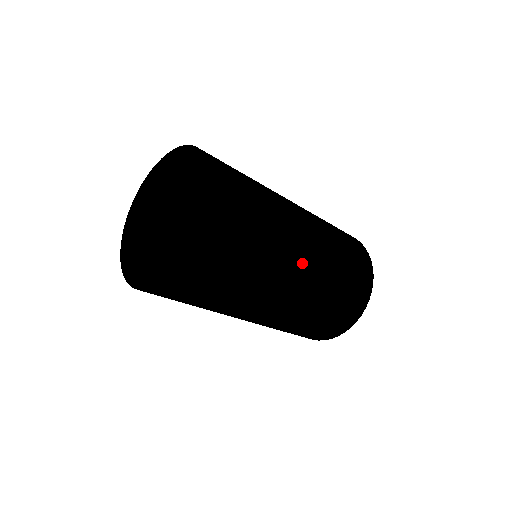
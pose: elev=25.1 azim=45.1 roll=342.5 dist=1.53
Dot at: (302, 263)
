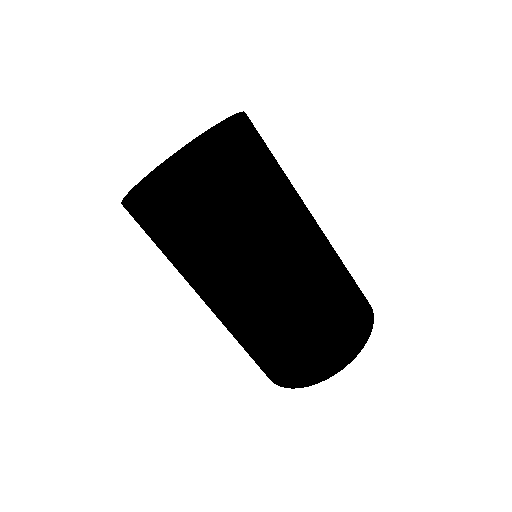
Dot at: (273, 280)
